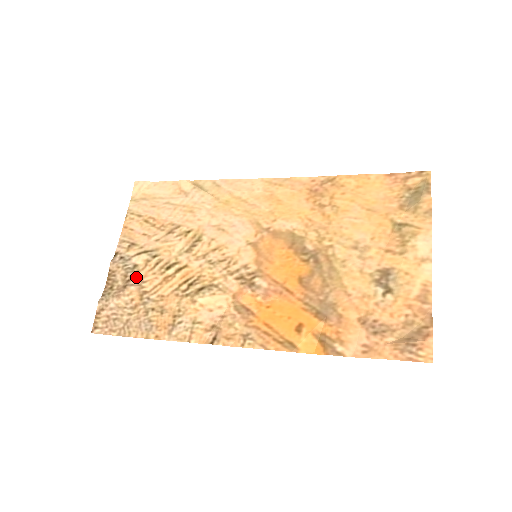
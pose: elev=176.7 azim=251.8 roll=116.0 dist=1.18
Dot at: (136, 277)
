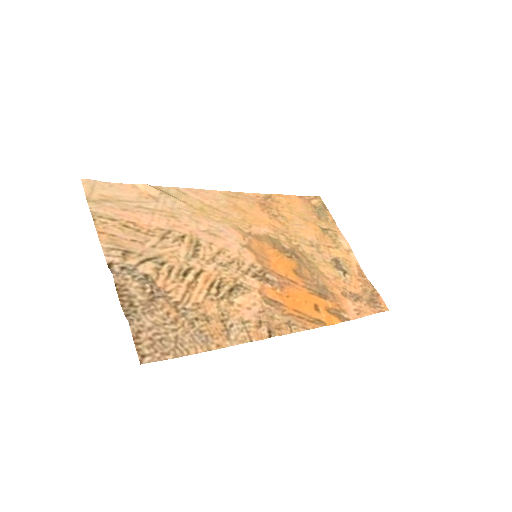
Dot at: (156, 288)
